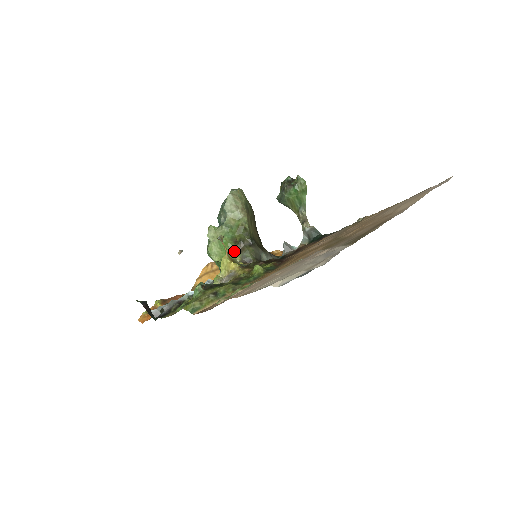
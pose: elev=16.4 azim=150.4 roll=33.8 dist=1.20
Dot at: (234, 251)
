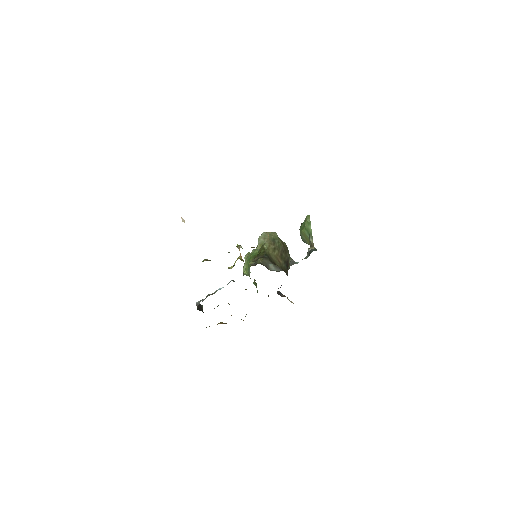
Dot at: (251, 261)
